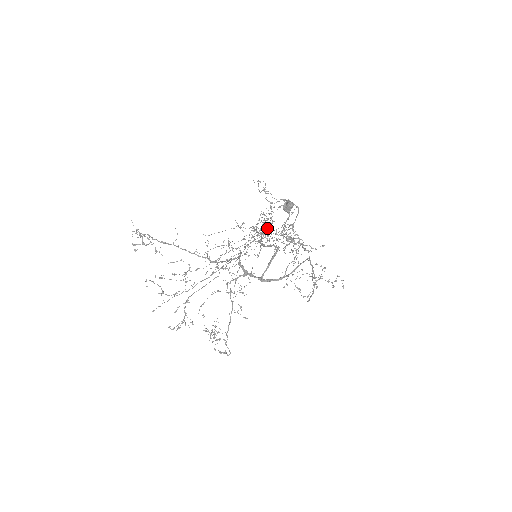
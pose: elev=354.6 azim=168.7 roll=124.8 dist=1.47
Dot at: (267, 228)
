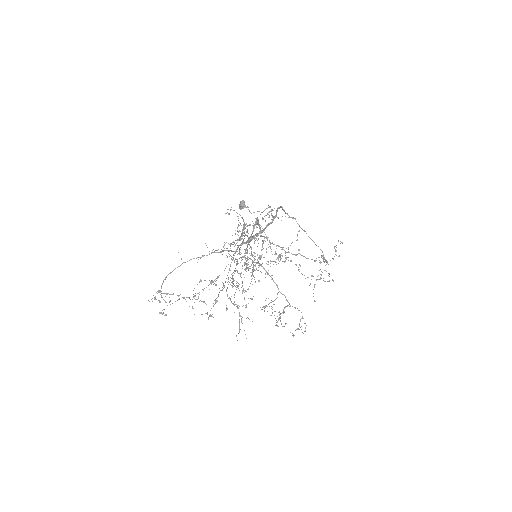
Dot at: occluded
